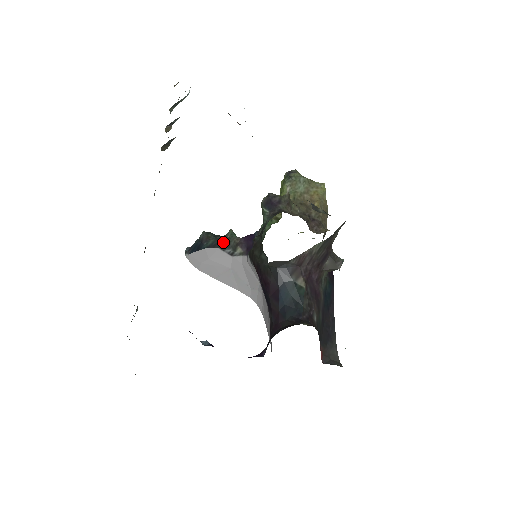
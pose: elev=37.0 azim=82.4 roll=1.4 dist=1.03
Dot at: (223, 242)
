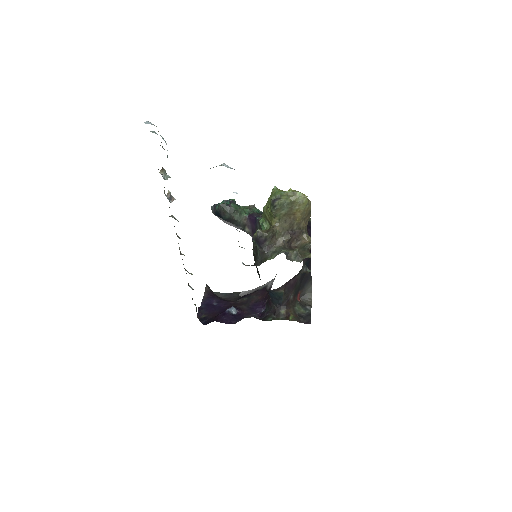
Dot at: (235, 221)
